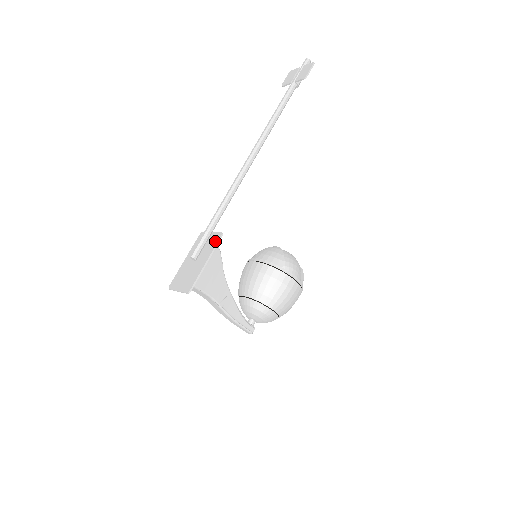
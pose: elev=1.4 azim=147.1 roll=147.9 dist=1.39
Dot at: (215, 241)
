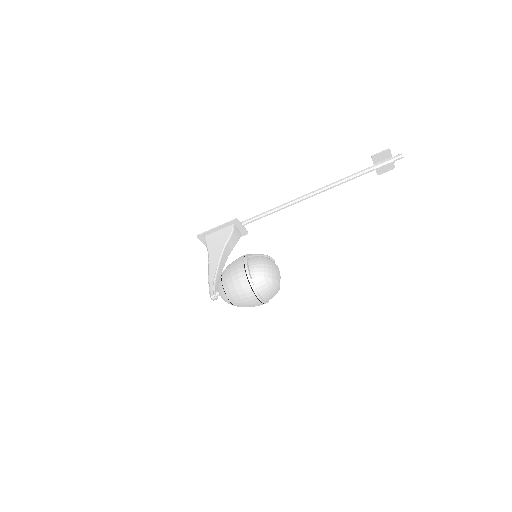
Dot at: (232, 222)
